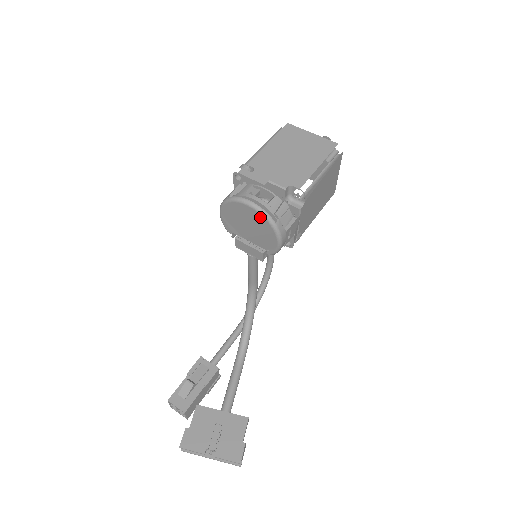
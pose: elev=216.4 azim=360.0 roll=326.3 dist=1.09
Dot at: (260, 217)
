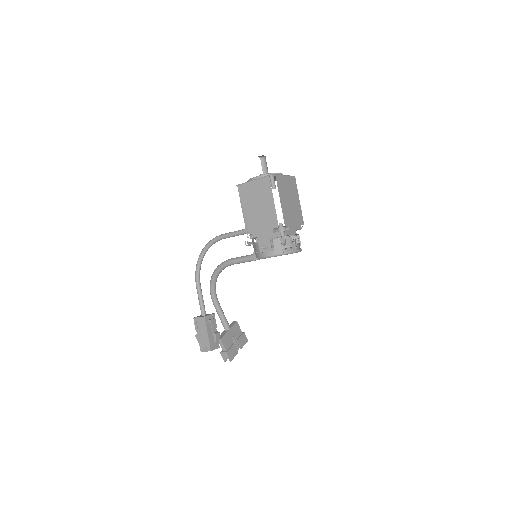
Dot at: occluded
